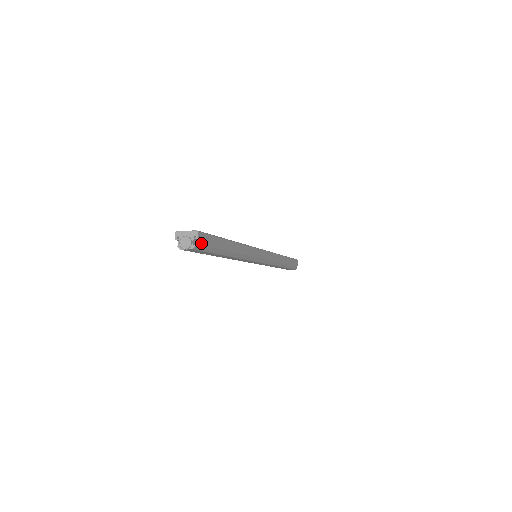
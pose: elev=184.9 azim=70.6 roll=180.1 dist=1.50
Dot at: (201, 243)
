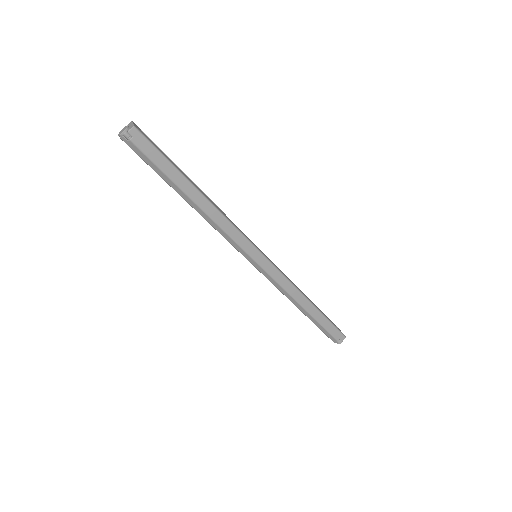
Dot at: (132, 141)
